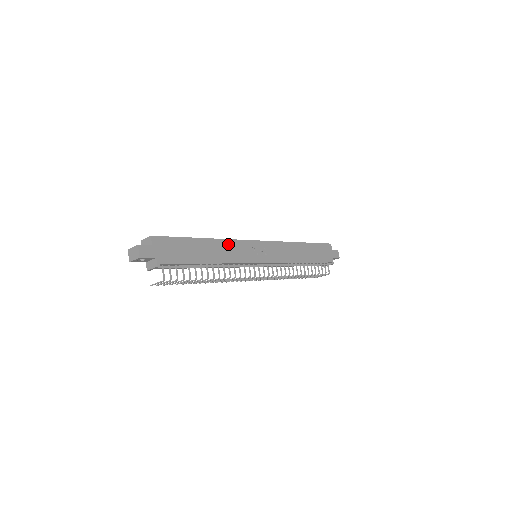
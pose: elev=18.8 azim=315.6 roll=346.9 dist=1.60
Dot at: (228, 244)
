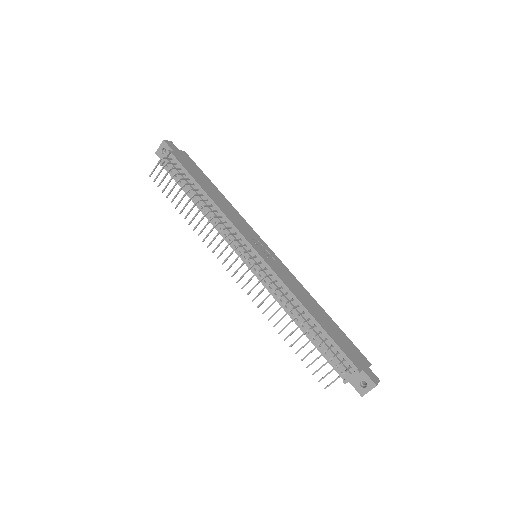
Dot at: (236, 213)
